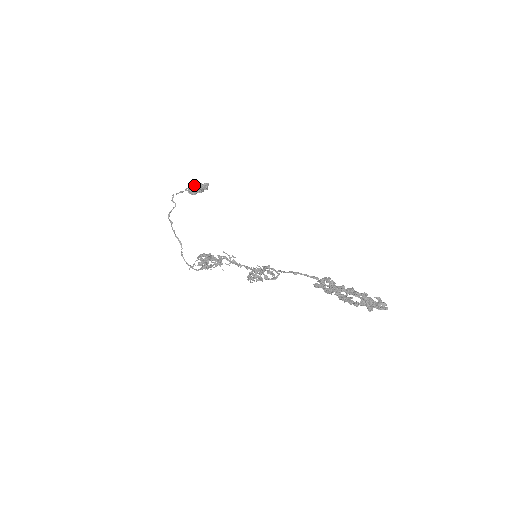
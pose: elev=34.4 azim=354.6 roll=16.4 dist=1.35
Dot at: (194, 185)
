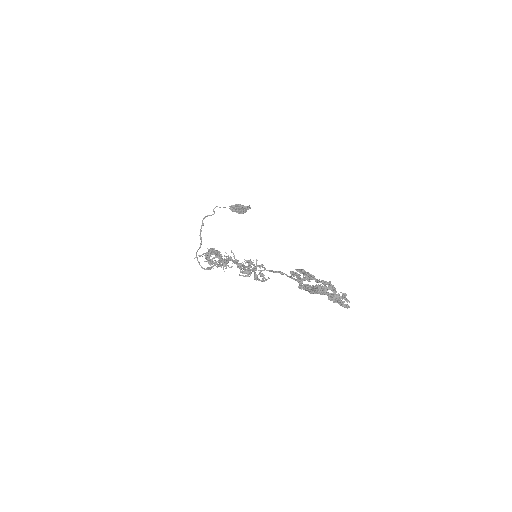
Dot at: (238, 204)
